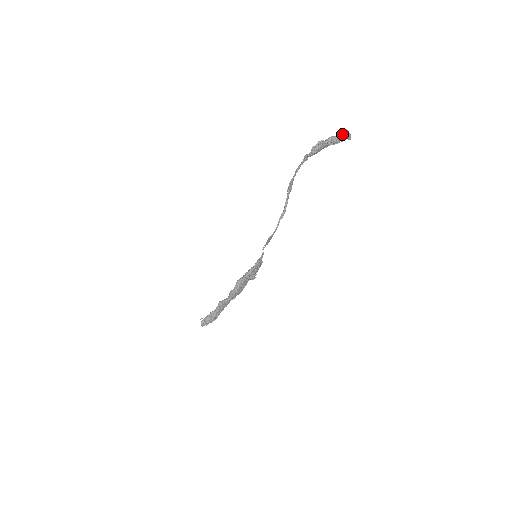
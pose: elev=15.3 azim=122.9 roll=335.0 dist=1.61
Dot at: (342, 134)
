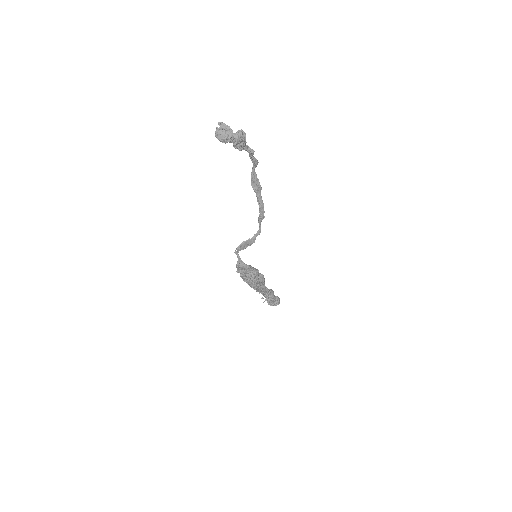
Dot at: (218, 130)
